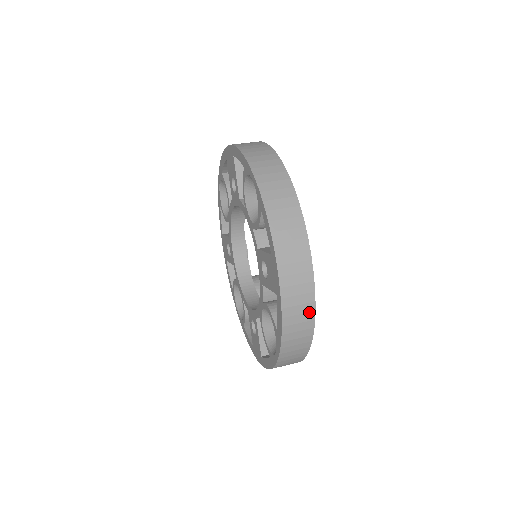
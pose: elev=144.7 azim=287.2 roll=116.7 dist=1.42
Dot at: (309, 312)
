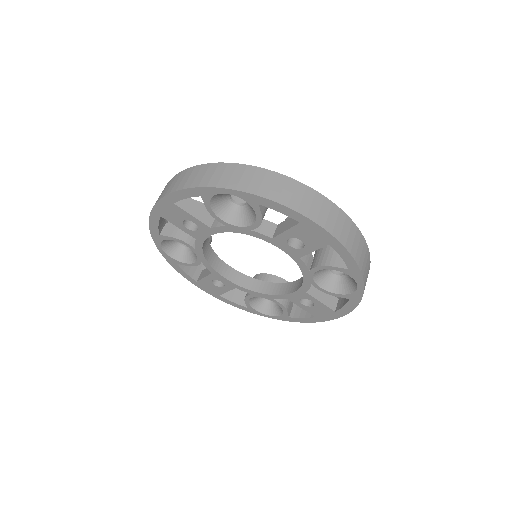
Dot at: (356, 232)
